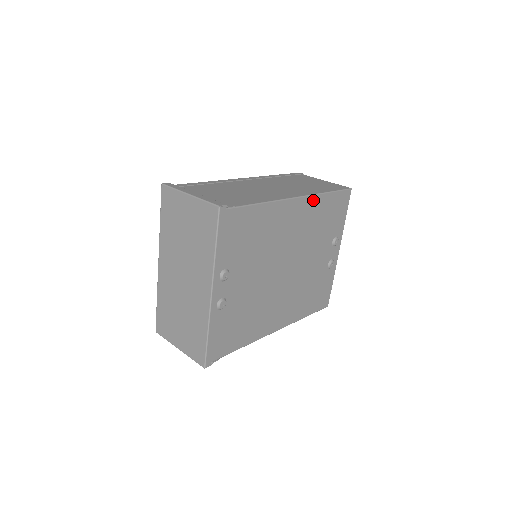
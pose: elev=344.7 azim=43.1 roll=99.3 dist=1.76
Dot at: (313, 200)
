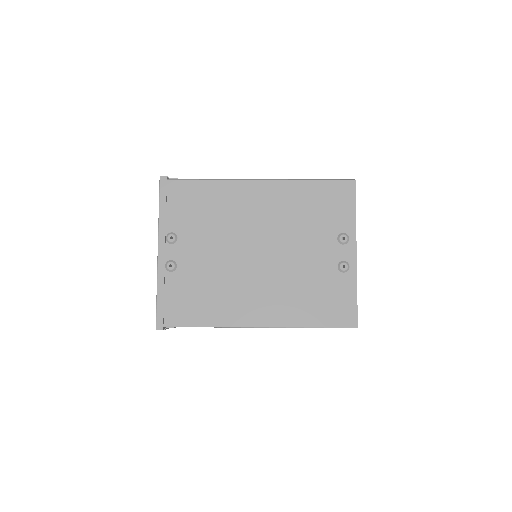
Dot at: (286, 185)
